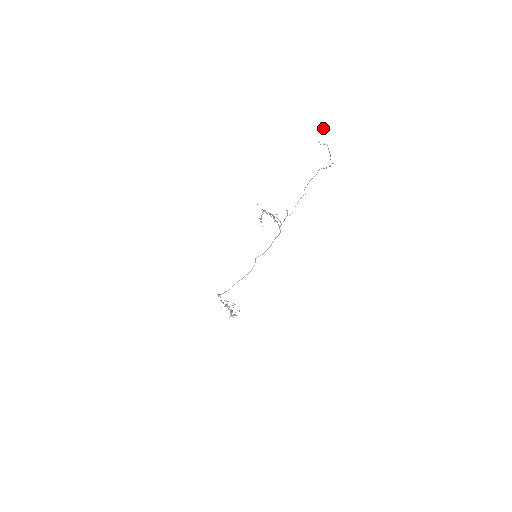
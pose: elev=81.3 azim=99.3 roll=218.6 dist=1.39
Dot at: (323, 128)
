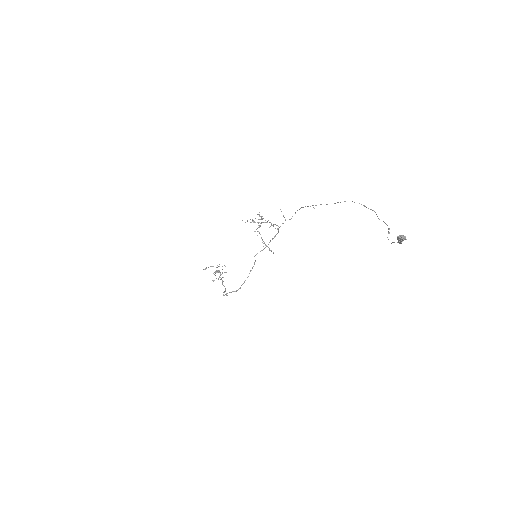
Dot at: (403, 240)
